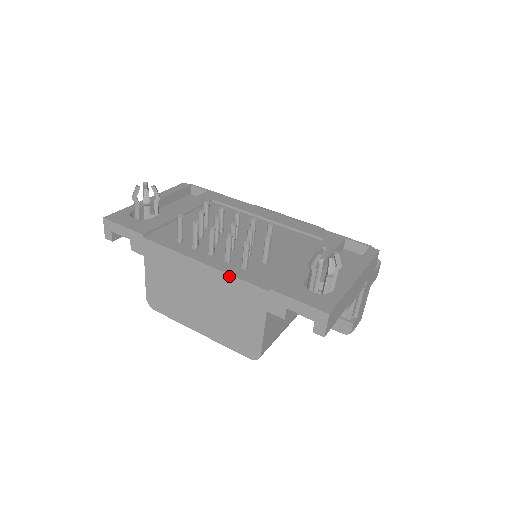
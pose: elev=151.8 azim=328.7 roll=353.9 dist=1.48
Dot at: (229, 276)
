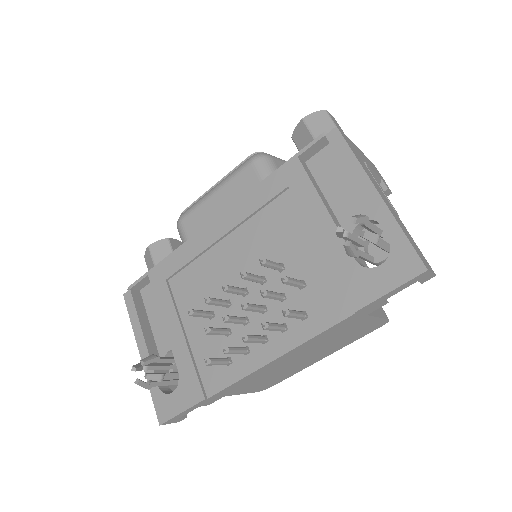
Dot at: (309, 341)
